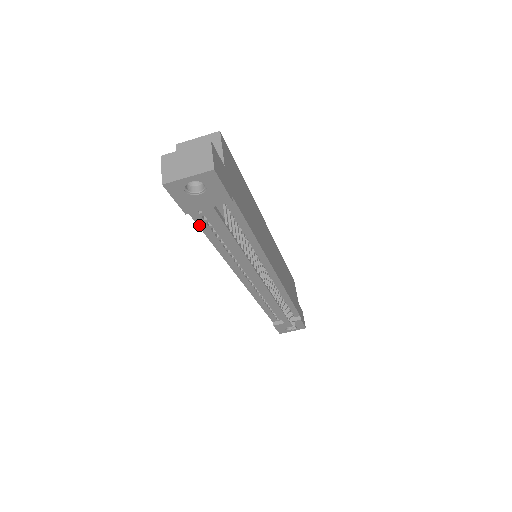
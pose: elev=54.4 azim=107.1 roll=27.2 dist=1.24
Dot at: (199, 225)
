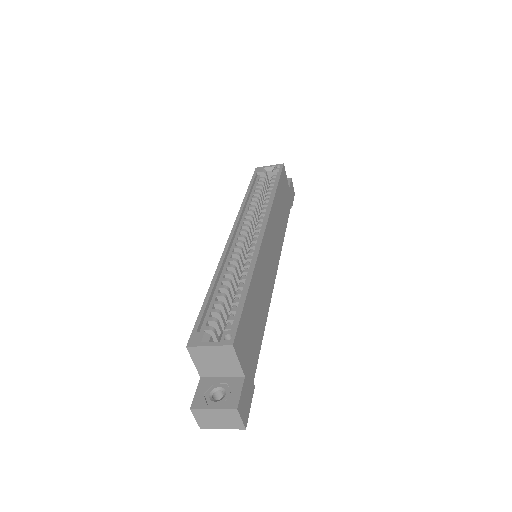
Dot at: occluded
